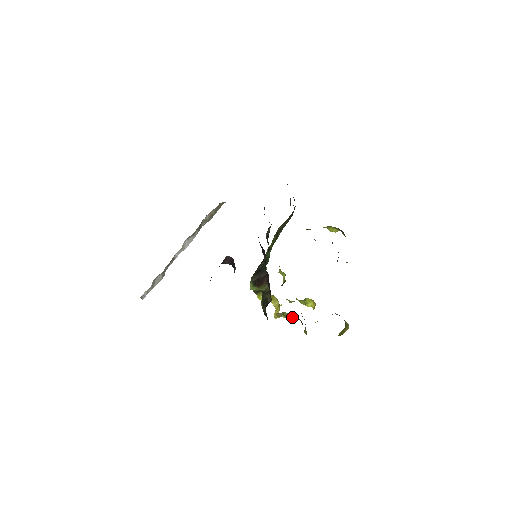
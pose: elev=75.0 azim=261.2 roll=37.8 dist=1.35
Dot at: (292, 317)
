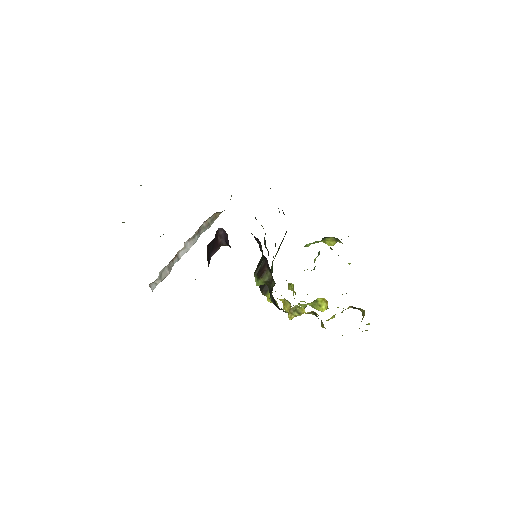
Dot at: (304, 311)
